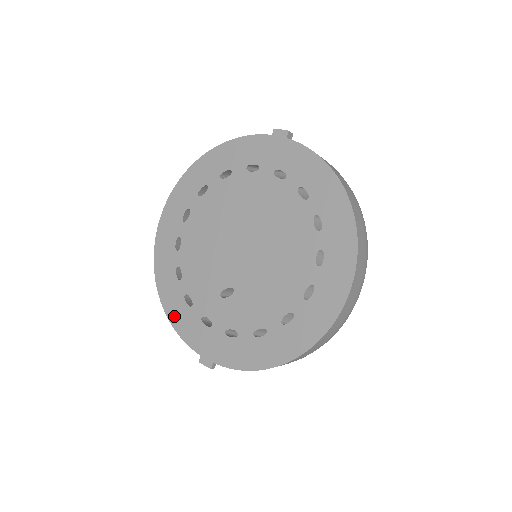
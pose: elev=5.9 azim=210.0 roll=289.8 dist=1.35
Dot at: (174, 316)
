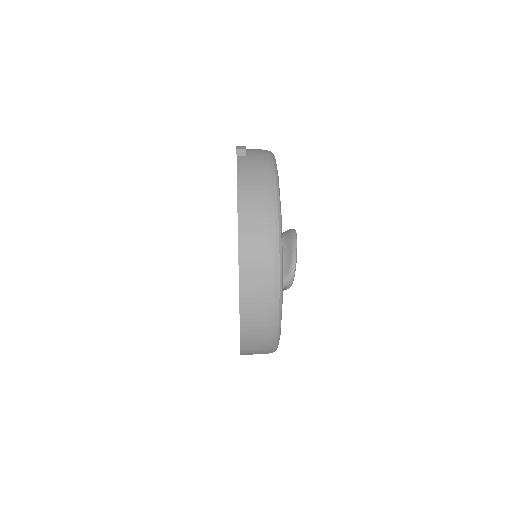
Dot at: occluded
